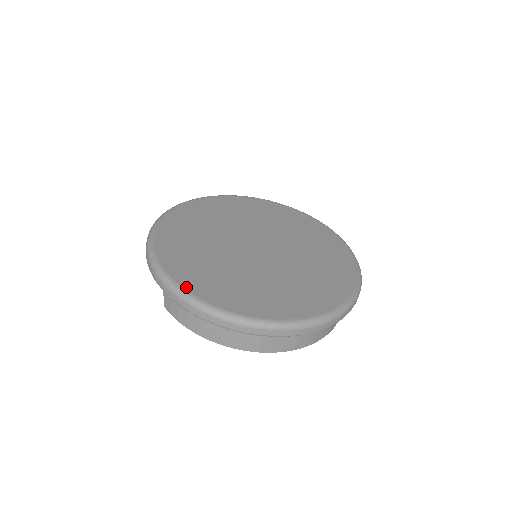
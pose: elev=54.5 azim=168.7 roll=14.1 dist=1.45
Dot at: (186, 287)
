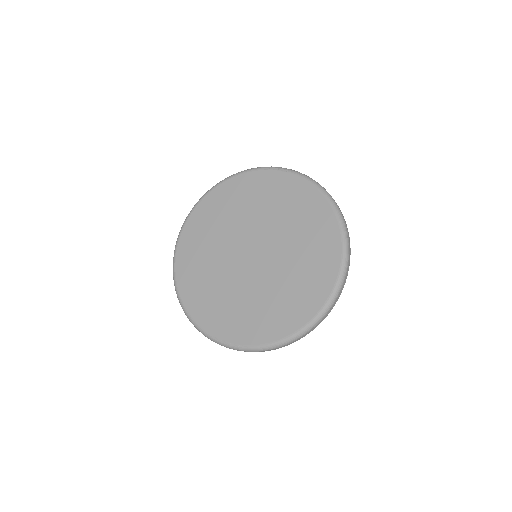
Dot at: (229, 340)
